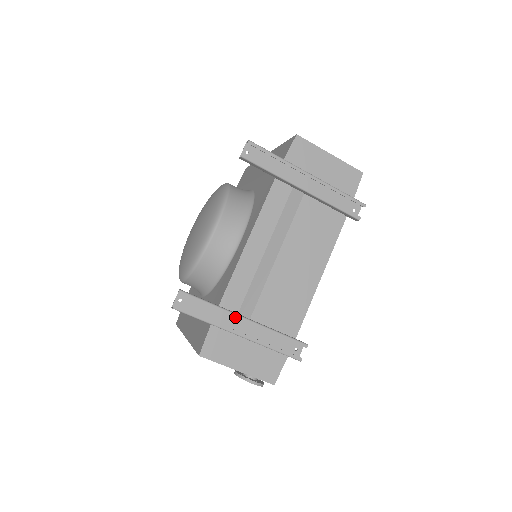
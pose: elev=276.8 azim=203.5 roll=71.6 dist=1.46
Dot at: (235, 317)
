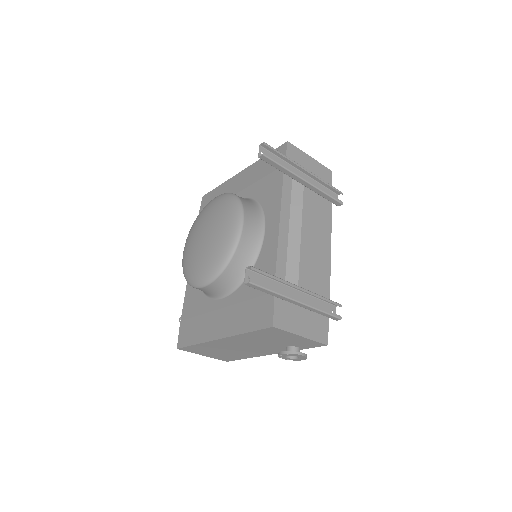
Dot at: (292, 286)
